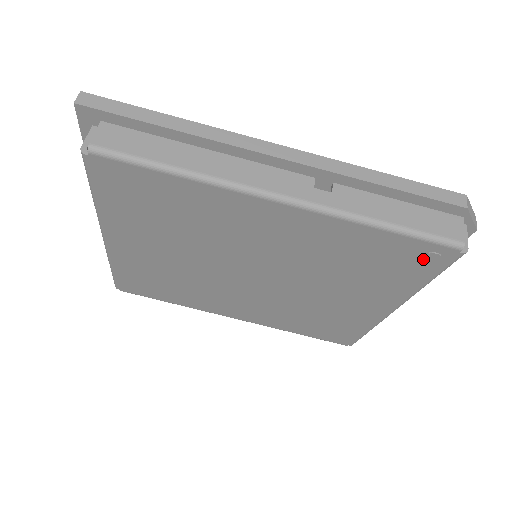
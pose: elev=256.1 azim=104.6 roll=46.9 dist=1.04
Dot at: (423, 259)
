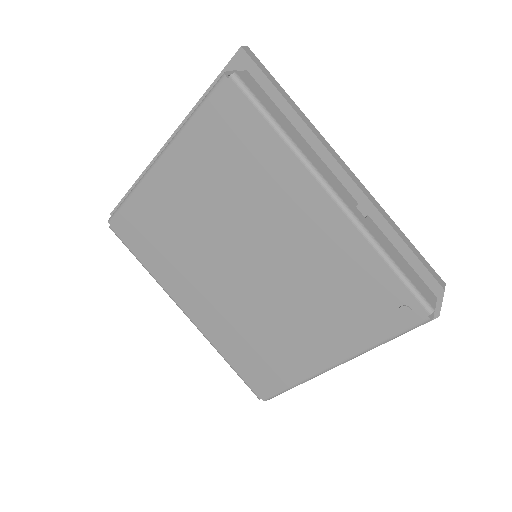
Dot at: (397, 311)
